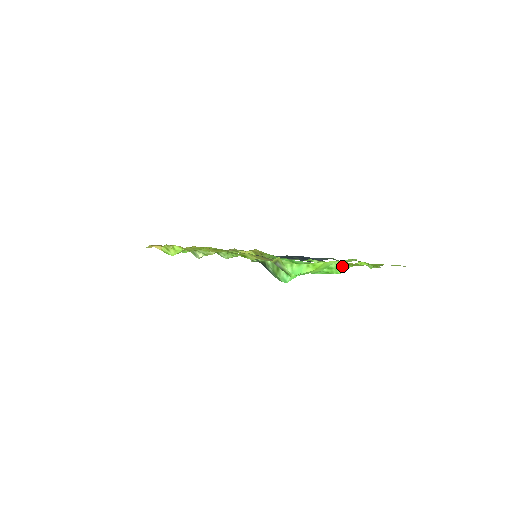
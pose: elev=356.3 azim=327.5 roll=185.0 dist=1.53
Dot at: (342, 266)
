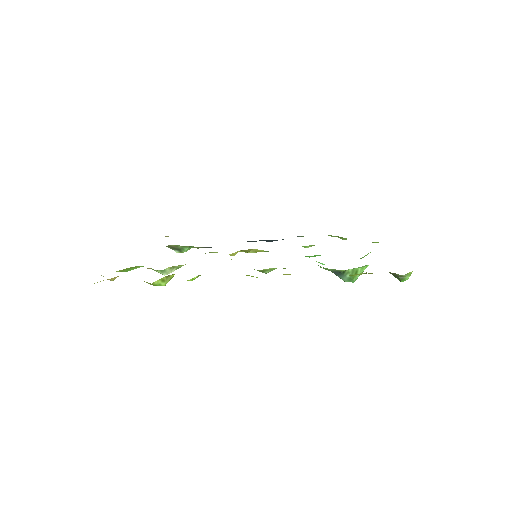
Dot at: occluded
